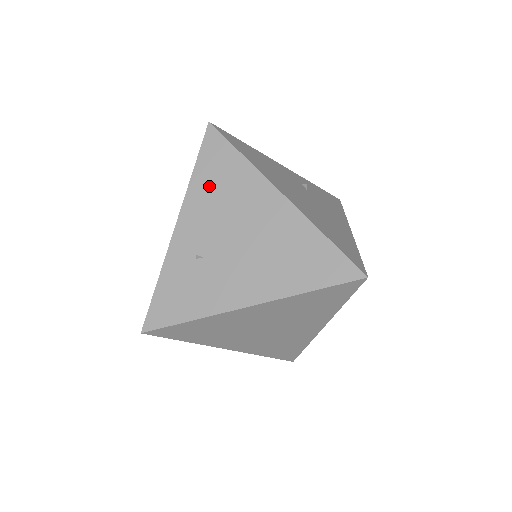
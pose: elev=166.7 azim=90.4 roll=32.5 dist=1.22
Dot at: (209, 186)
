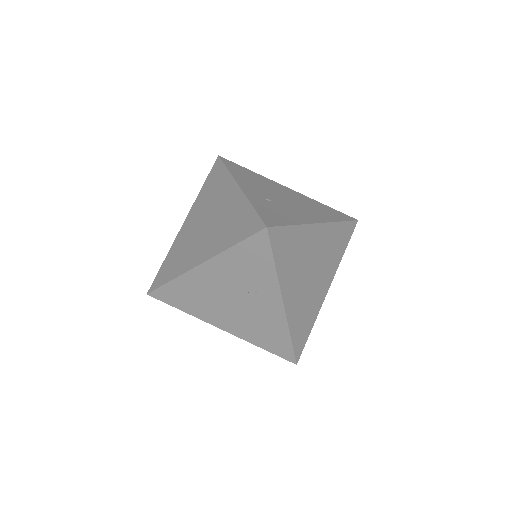
Dot at: (244, 176)
